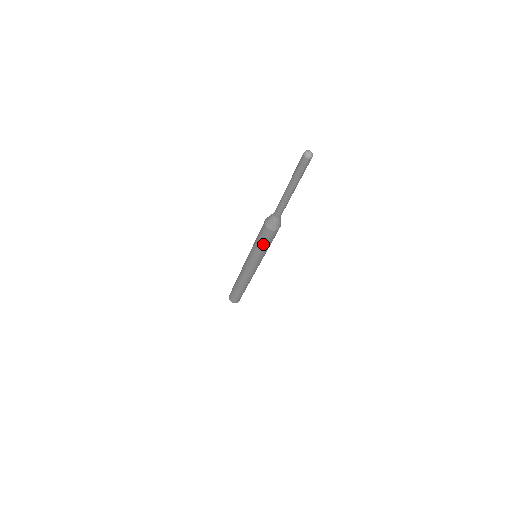
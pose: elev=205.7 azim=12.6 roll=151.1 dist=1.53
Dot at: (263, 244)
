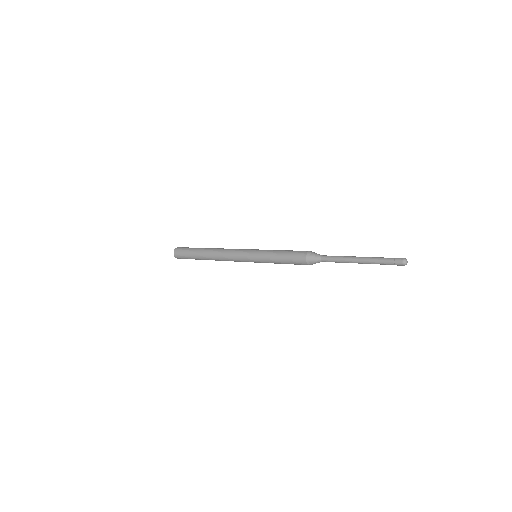
Dot at: (283, 260)
